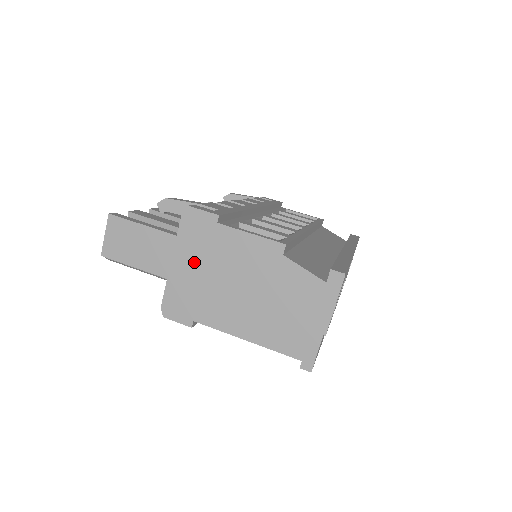
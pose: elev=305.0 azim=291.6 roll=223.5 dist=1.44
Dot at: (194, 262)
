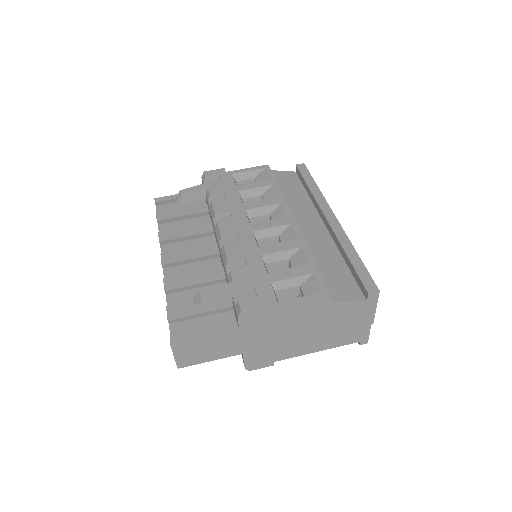
Dot at: (261, 336)
